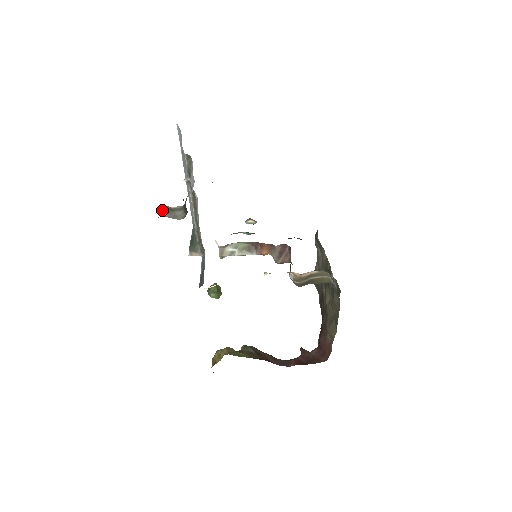
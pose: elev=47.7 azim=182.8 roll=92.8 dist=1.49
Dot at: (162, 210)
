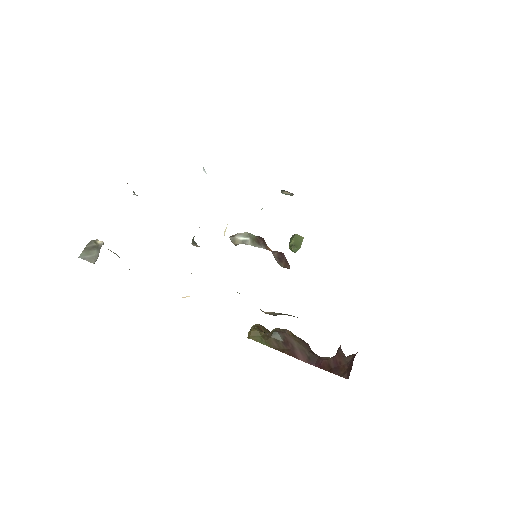
Dot at: (85, 249)
